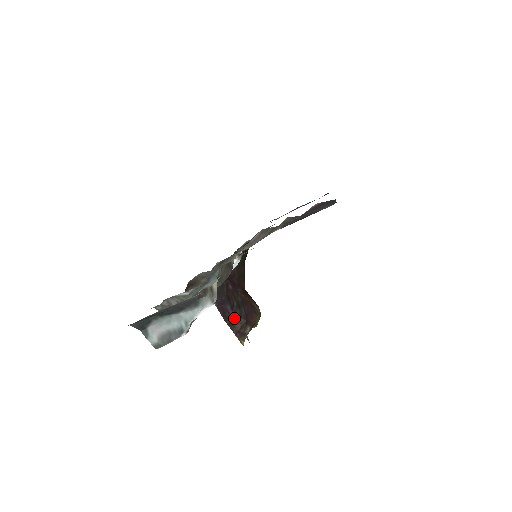
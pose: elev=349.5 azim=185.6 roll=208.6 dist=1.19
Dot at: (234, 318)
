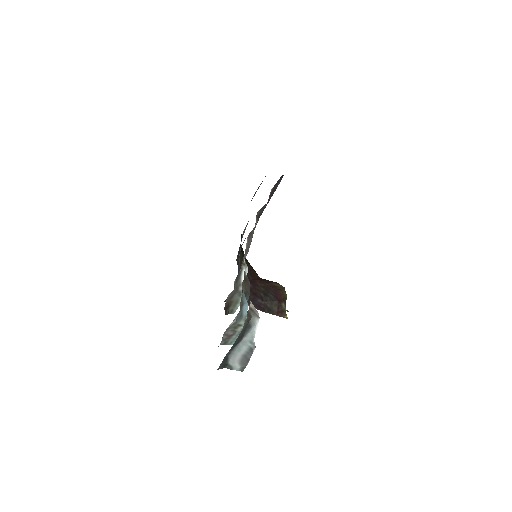
Dot at: (268, 305)
